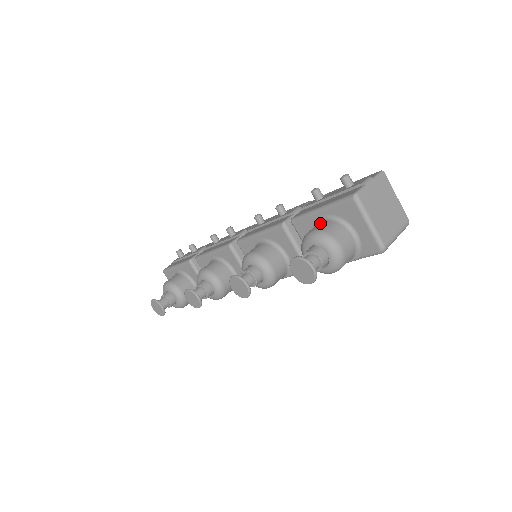
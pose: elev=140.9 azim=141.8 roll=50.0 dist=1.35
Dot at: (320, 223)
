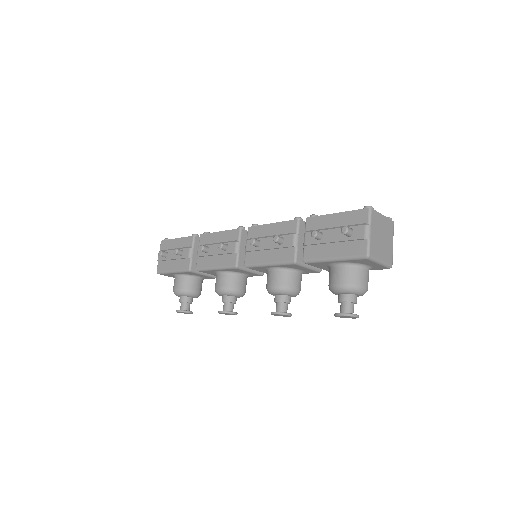
Dot at: (339, 271)
